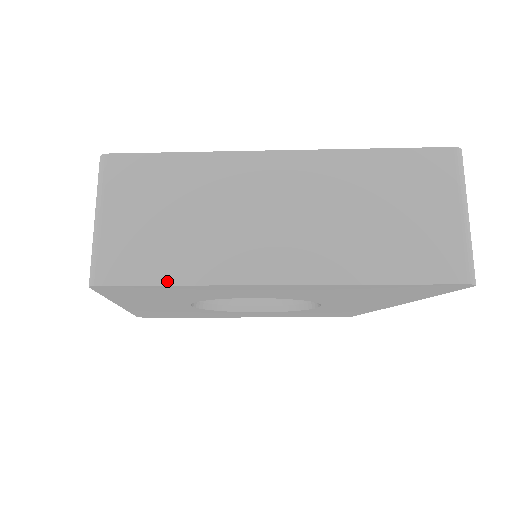
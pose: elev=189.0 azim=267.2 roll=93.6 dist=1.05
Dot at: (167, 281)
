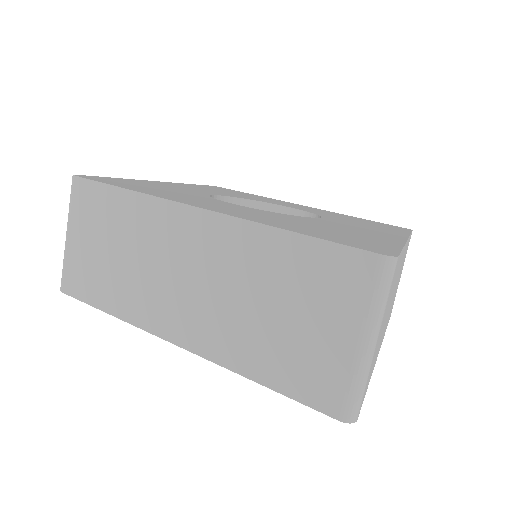
Dot at: (102, 307)
